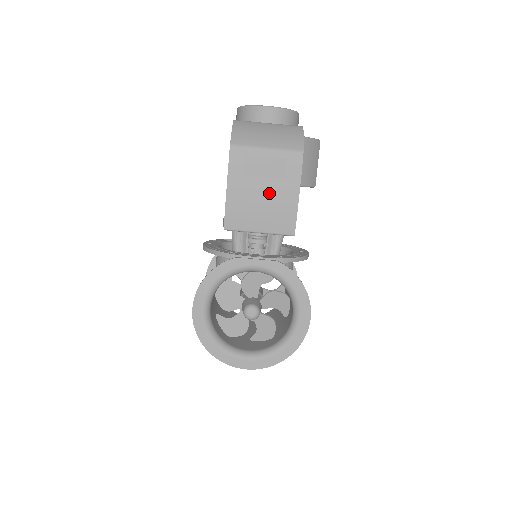
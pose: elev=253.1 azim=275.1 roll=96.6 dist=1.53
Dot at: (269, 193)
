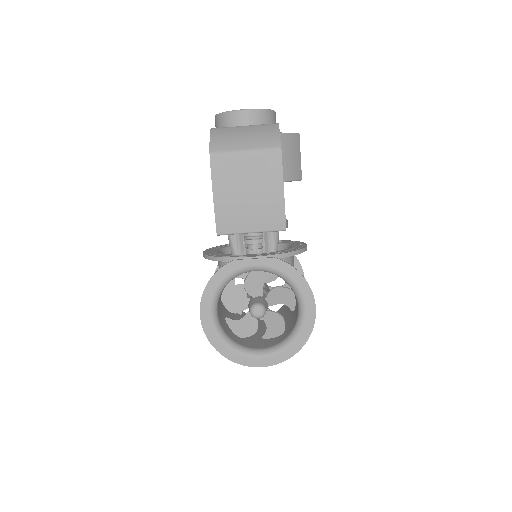
Dot at: (254, 193)
